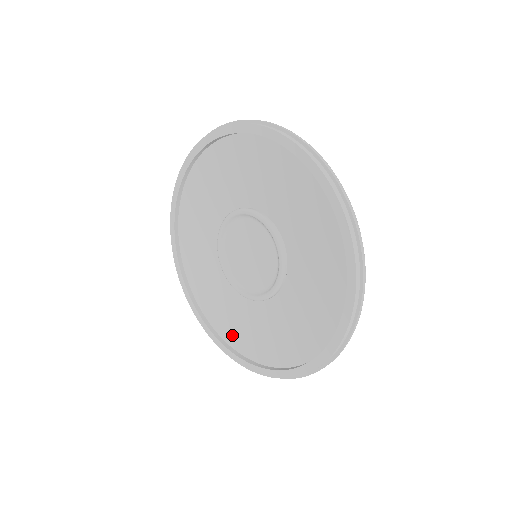
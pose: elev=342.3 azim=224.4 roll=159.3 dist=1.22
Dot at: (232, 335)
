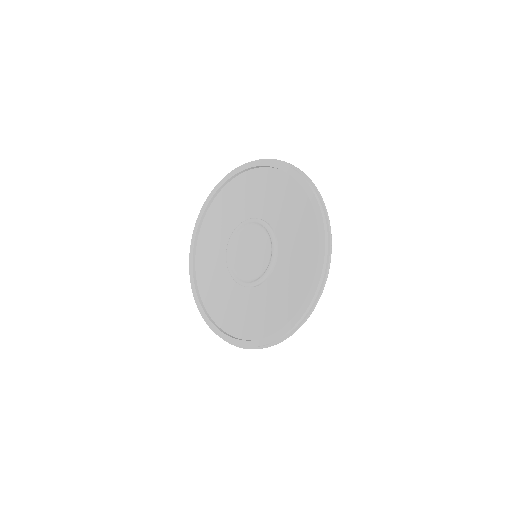
Dot at: (262, 328)
